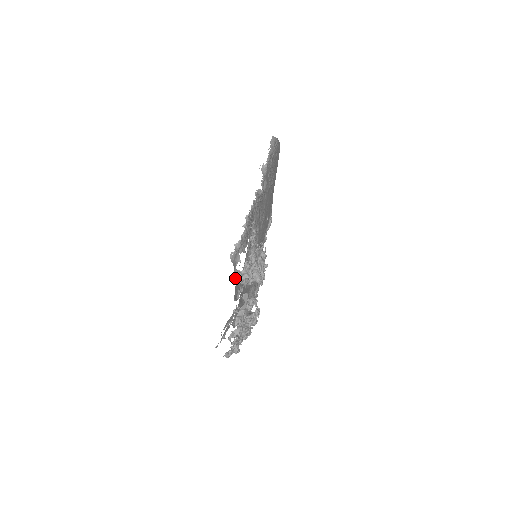
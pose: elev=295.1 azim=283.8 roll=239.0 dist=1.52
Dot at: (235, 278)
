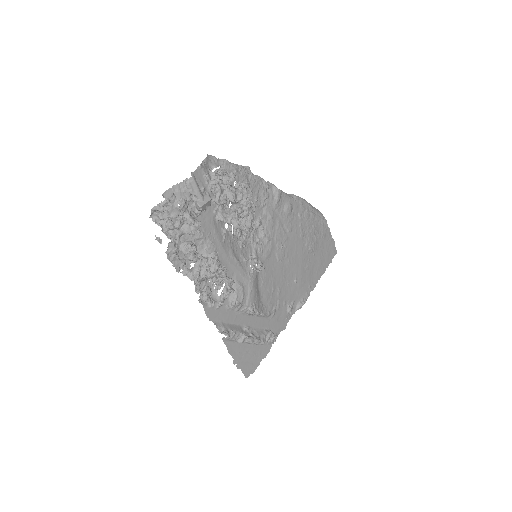
Dot at: (203, 165)
